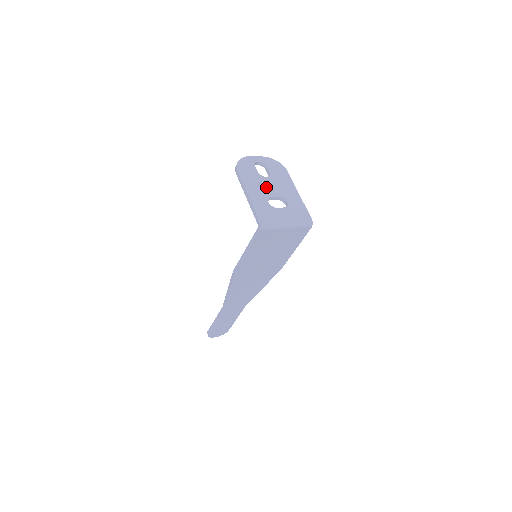
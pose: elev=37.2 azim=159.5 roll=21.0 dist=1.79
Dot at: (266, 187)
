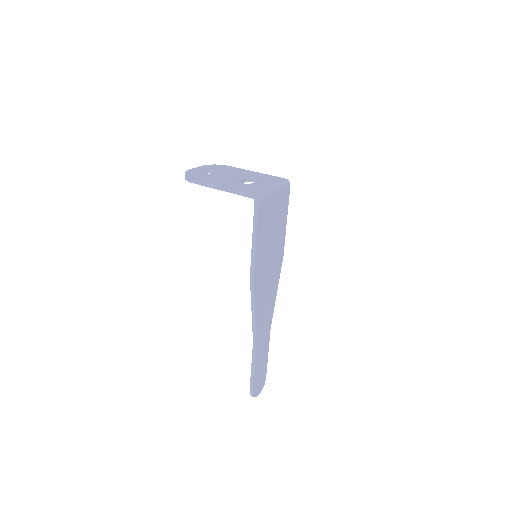
Dot at: (227, 178)
